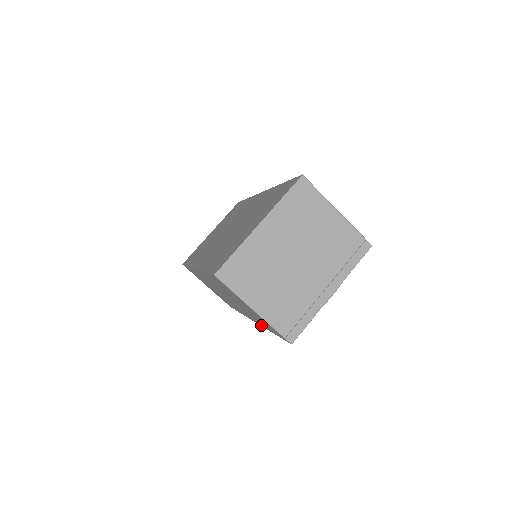
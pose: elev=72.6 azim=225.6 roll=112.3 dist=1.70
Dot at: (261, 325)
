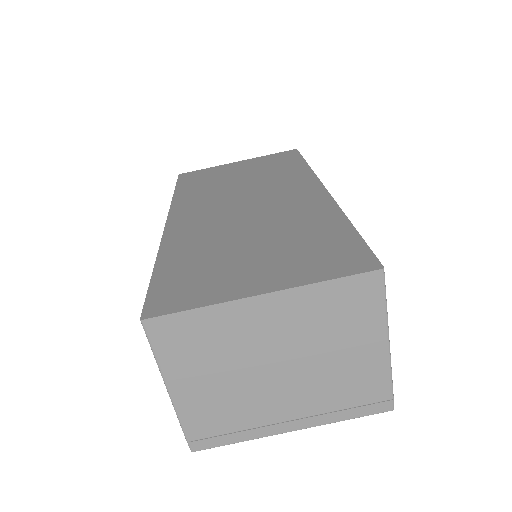
Dot at: occluded
